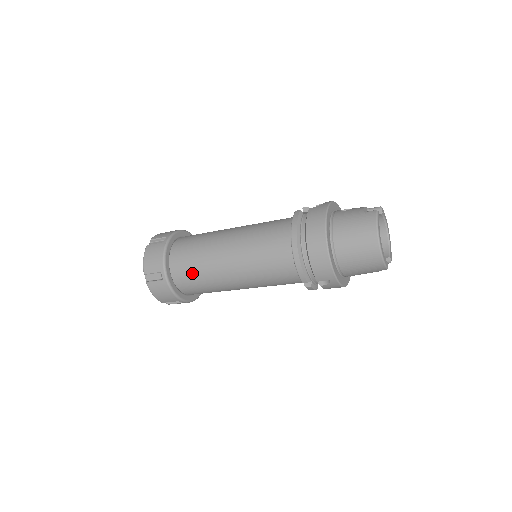
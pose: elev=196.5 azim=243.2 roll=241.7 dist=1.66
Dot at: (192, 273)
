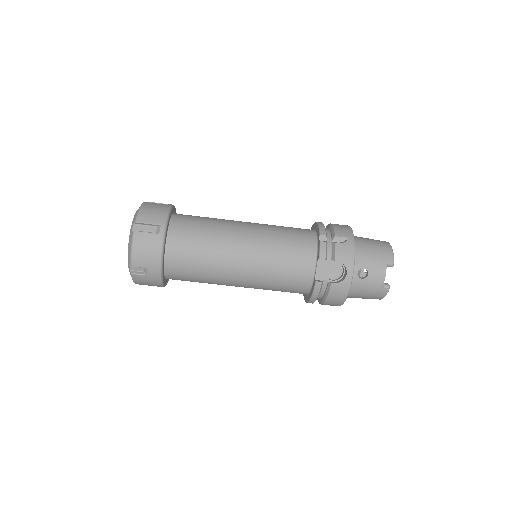
Dot at: (199, 217)
